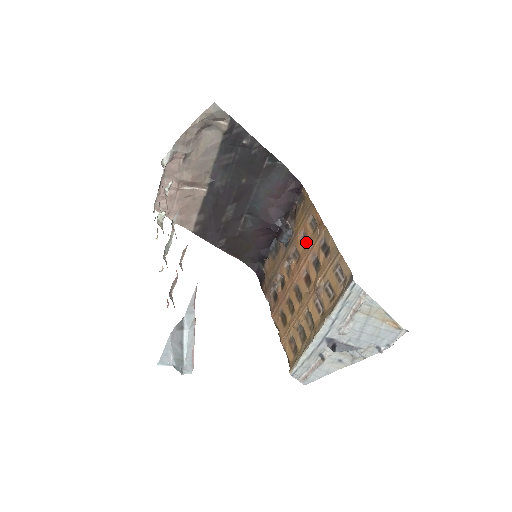
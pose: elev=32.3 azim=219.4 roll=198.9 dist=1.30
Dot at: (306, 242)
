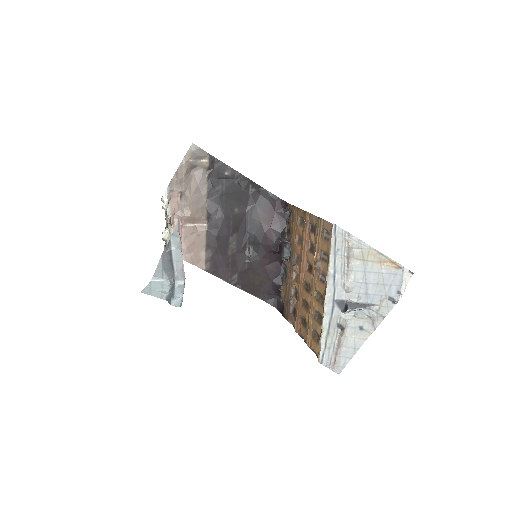
Dot at: (301, 241)
